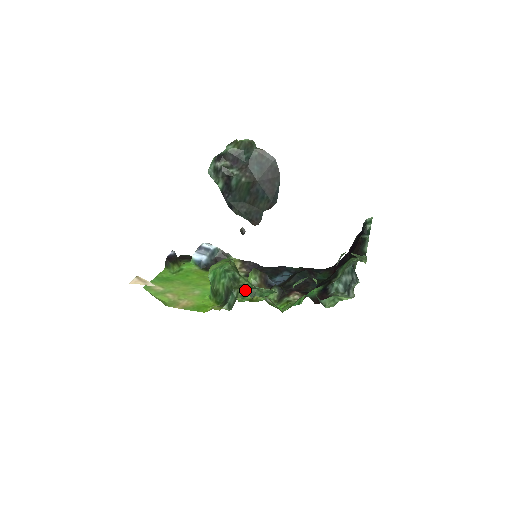
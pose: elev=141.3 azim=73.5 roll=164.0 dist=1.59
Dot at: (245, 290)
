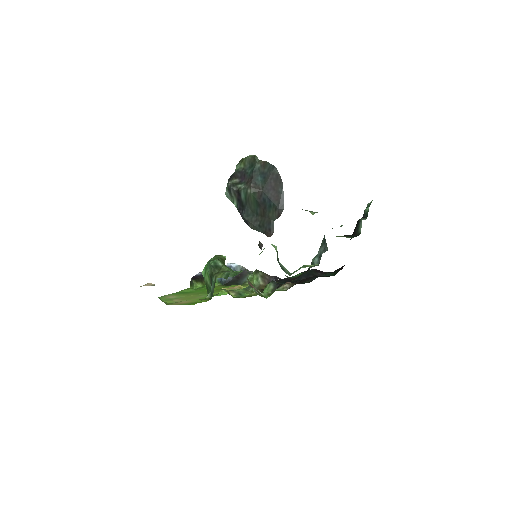
Dot at: (222, 274)
